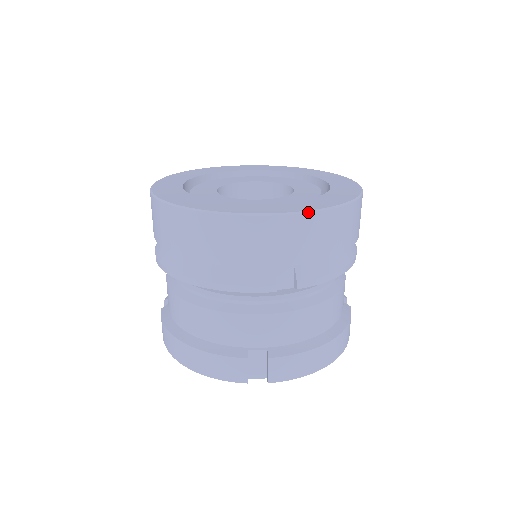
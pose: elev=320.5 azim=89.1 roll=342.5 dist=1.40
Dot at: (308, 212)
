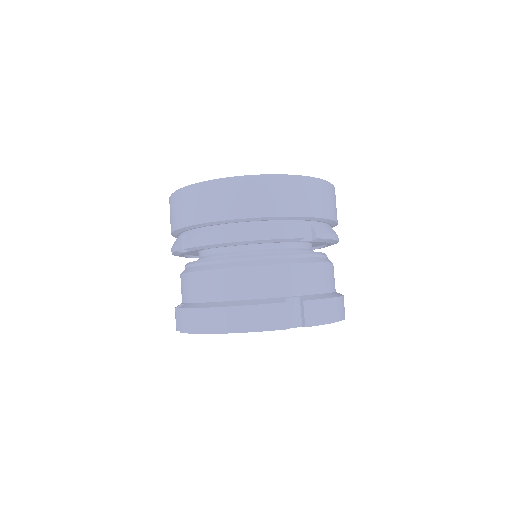
Dot at: (316, 178)
